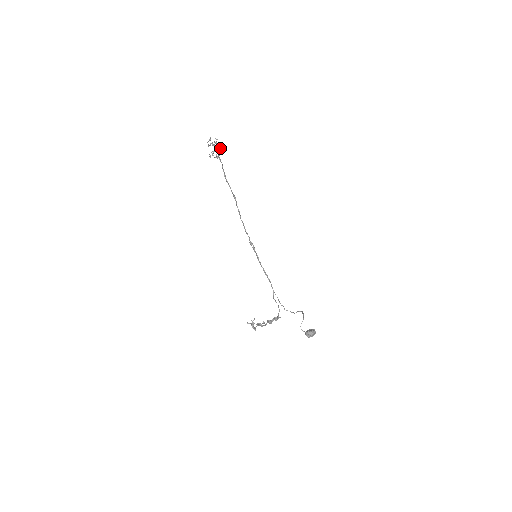
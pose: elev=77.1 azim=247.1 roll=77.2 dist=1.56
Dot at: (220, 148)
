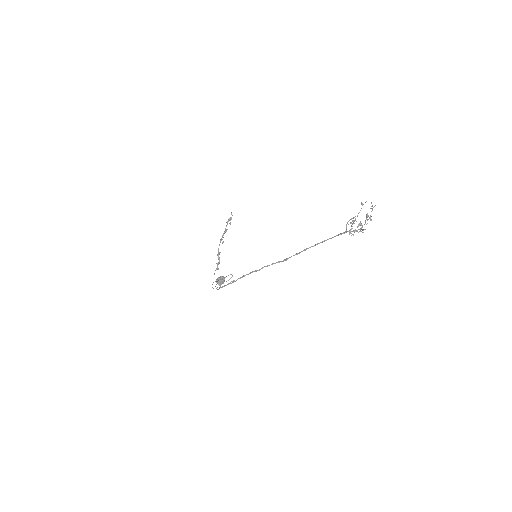
Dot at: (353, 234)
